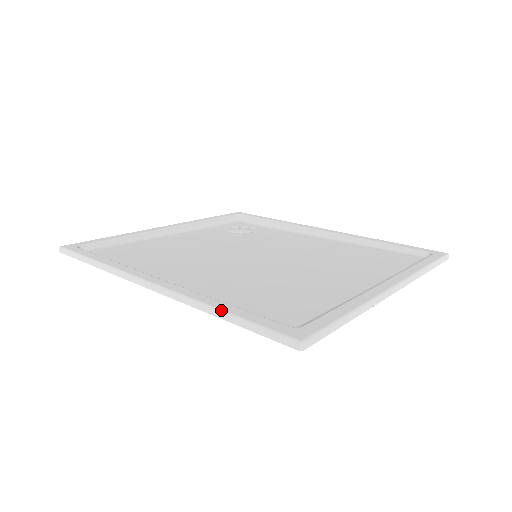
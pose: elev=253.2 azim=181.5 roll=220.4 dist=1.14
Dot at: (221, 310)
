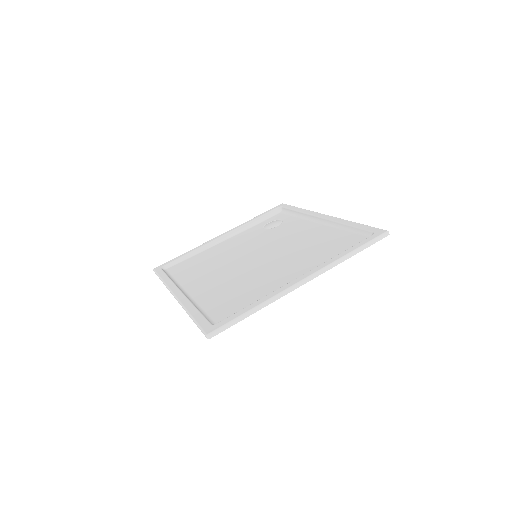
Dot at: (190, 314)
